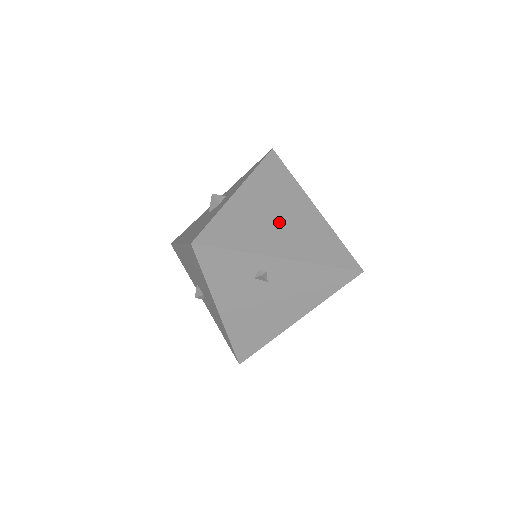
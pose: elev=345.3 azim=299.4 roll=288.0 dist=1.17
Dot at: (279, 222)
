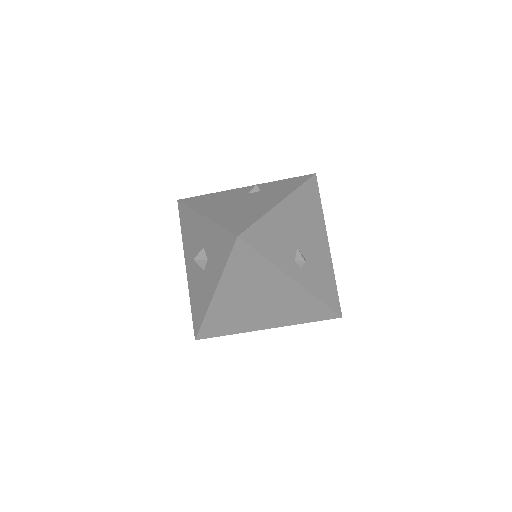
Dot at: (260, 307)
